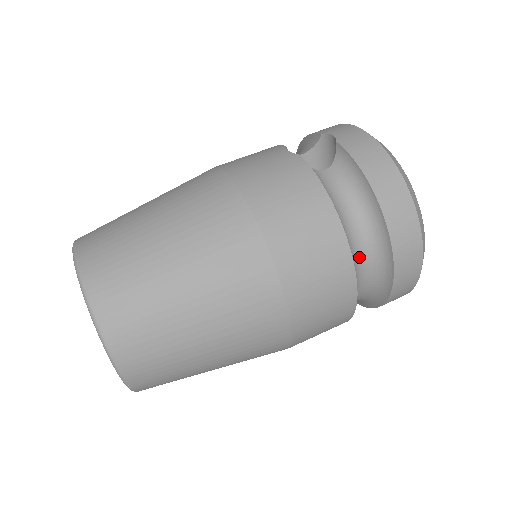
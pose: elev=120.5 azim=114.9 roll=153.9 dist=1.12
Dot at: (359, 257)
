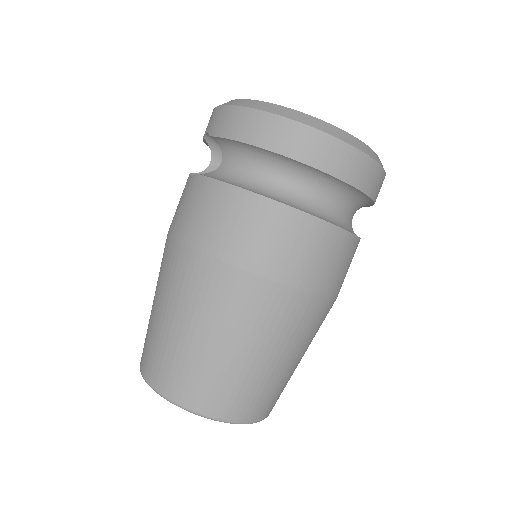
Dot at: (299, 195)
